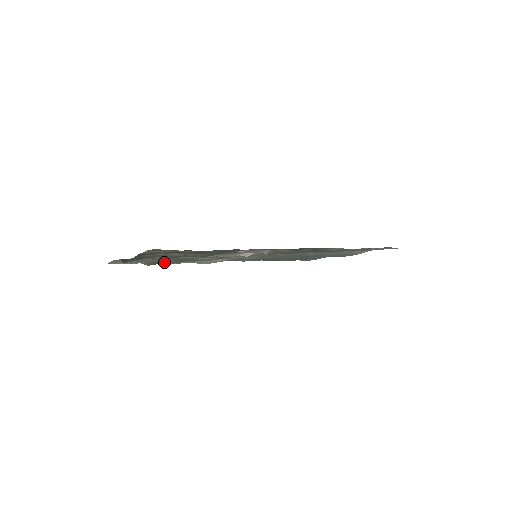
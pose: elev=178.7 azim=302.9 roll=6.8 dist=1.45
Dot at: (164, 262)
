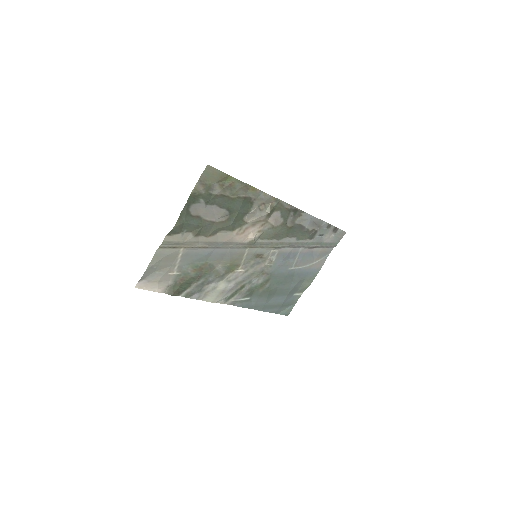
Dot at: (187, 278)
